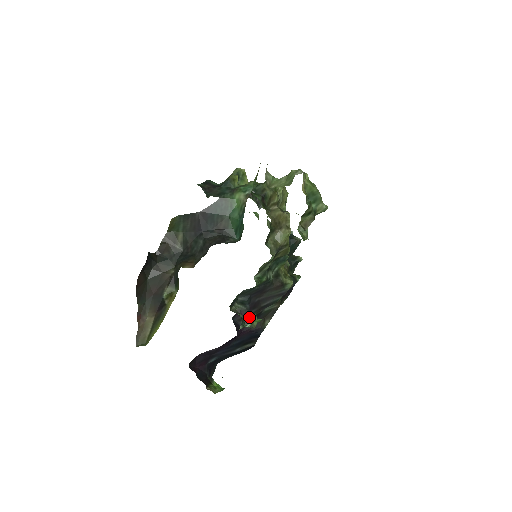
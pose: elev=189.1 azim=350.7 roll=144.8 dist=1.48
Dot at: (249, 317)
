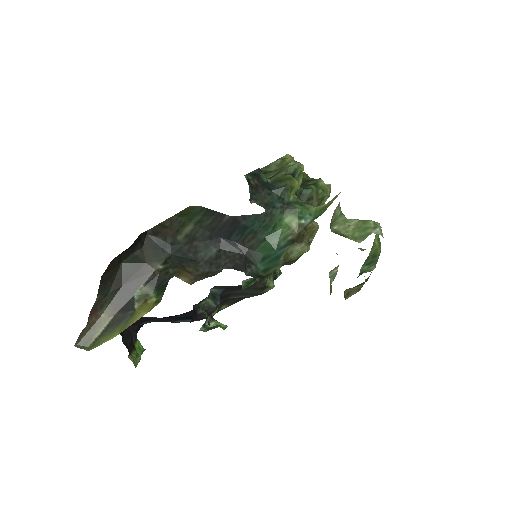
Dot at: occluded
